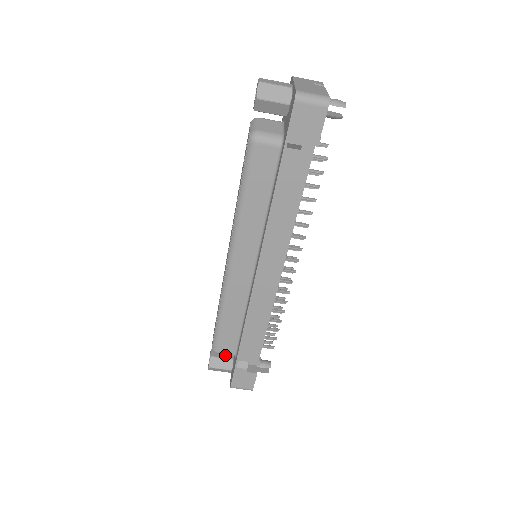
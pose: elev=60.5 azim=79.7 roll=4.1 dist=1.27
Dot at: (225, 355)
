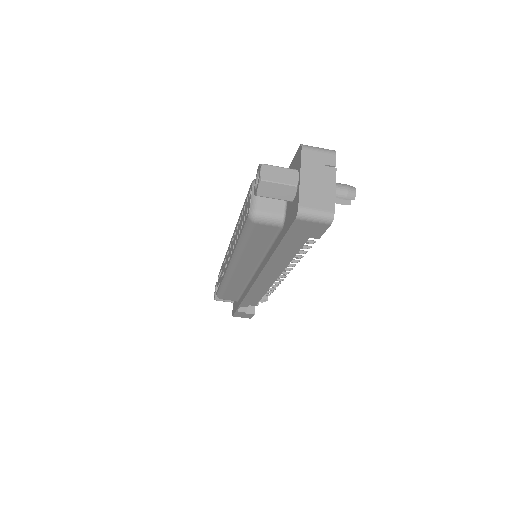
Dot at: occluded
